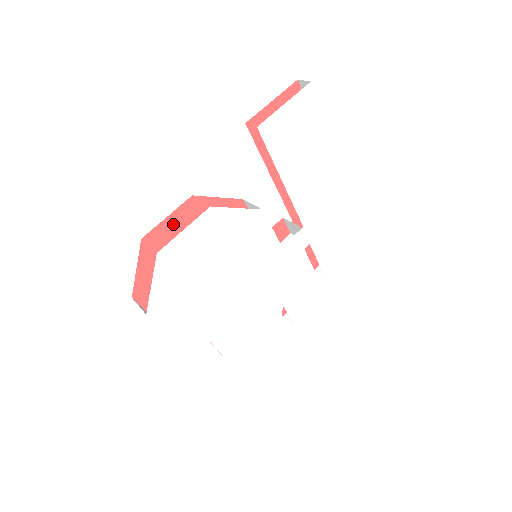
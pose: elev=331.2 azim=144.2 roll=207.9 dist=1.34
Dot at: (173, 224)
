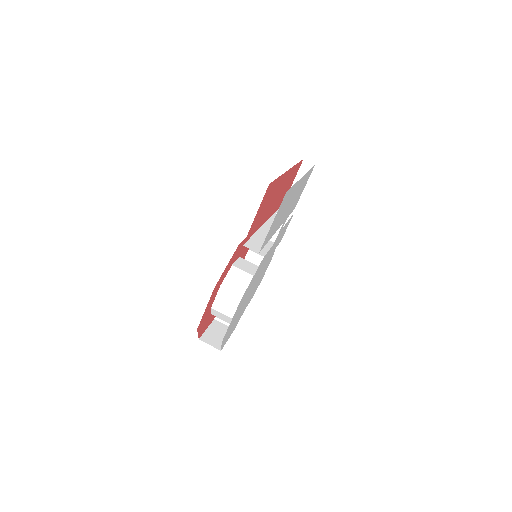
Dot at: occluded
